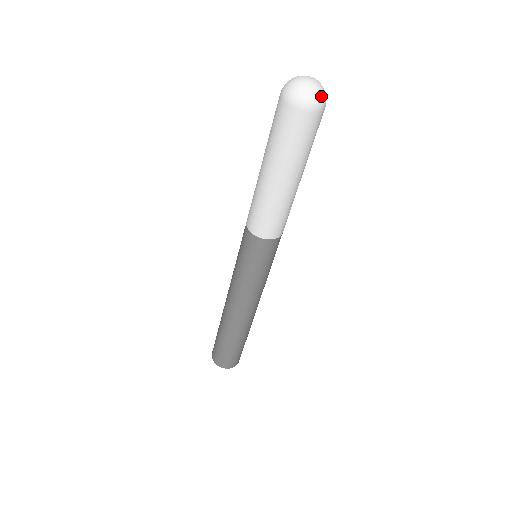
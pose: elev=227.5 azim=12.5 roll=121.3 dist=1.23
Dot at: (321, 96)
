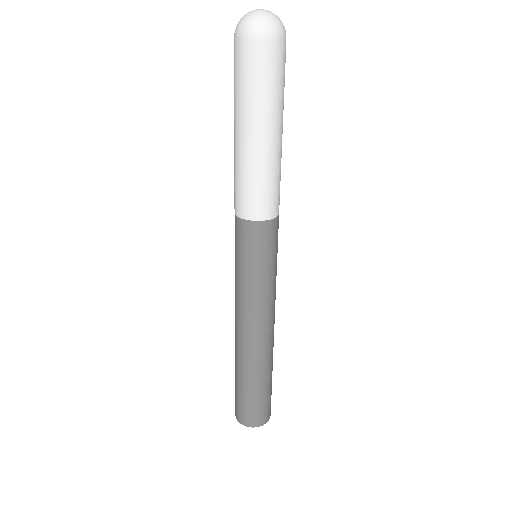
Dot at: (259, 21)
